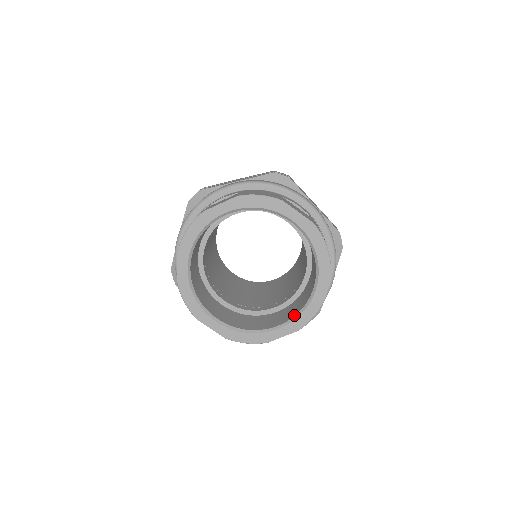
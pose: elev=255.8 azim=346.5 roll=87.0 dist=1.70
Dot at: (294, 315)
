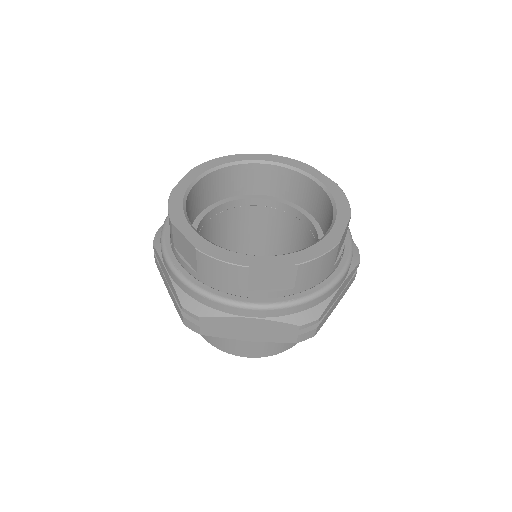
Dot at: (295, 252)
